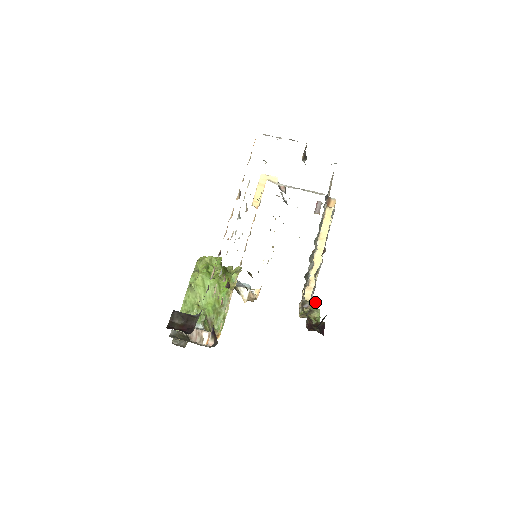
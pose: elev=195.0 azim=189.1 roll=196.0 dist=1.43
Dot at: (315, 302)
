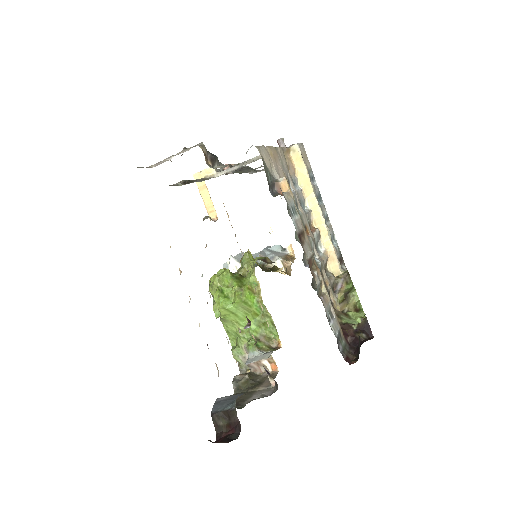
Dot at: (347, 270)
